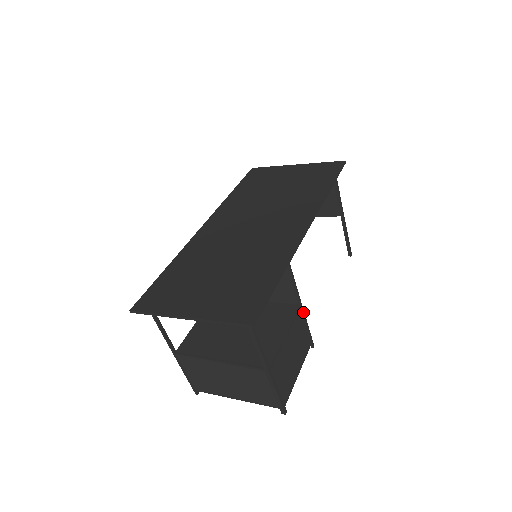
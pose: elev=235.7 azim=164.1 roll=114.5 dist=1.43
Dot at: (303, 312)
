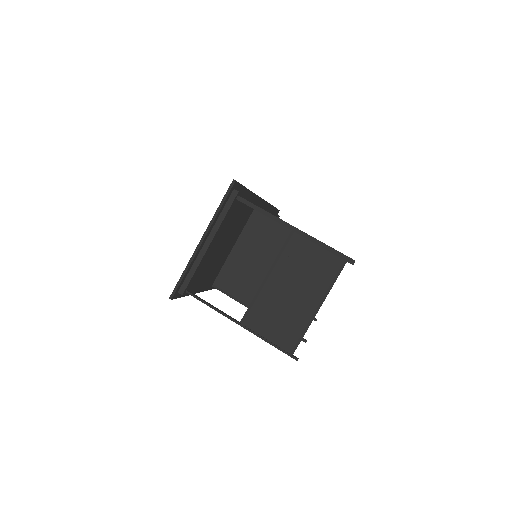
Dot at: occluded
